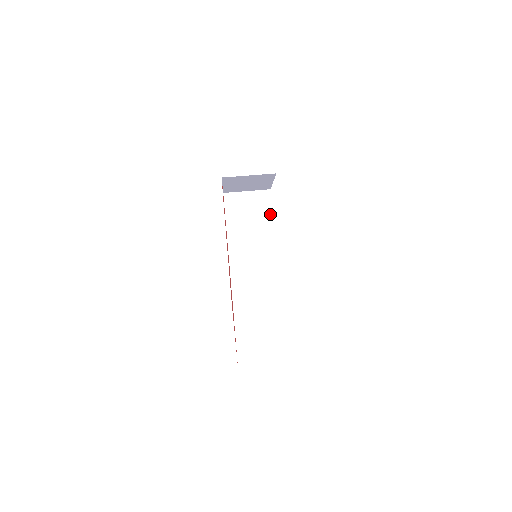
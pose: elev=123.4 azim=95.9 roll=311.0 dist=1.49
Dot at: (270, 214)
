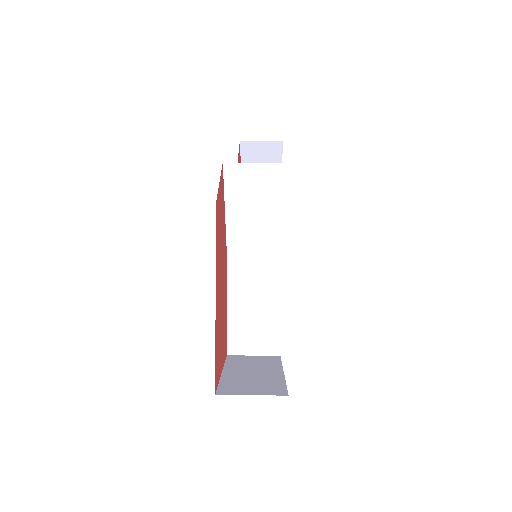
Dot at: (281, 192)
